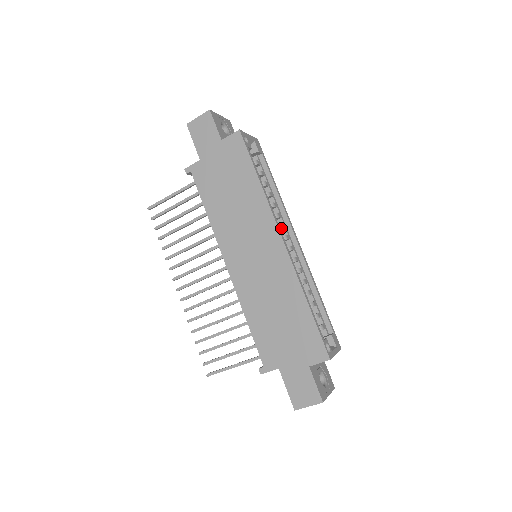
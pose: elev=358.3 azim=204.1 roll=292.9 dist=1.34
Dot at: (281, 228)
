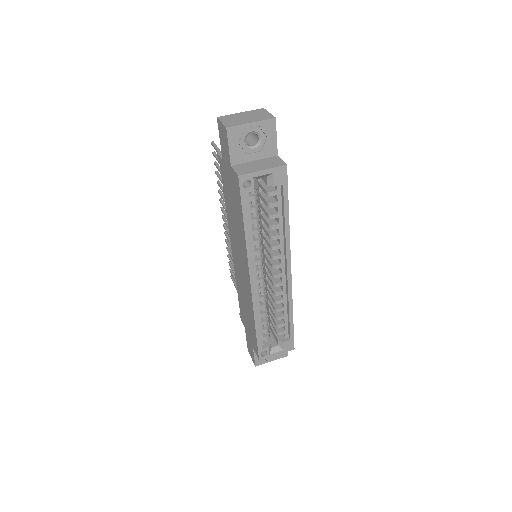
Dot at: (273, 259)
